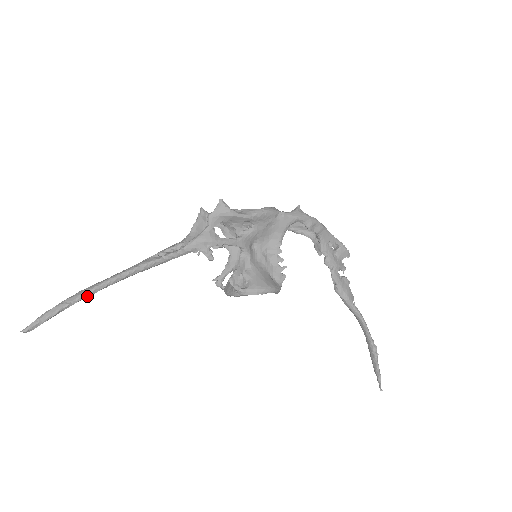
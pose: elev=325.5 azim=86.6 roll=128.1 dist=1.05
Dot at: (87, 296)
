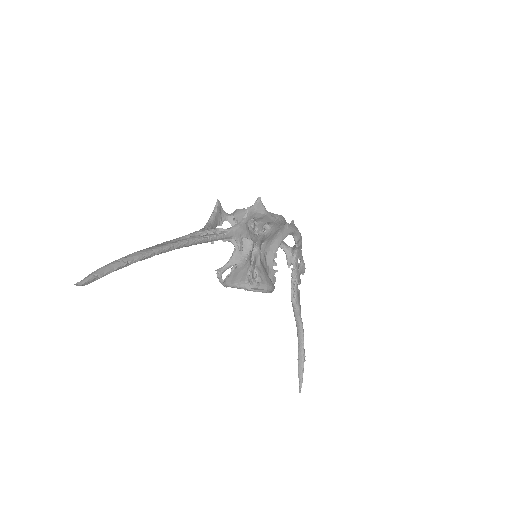
Dot at: (142, 259)
